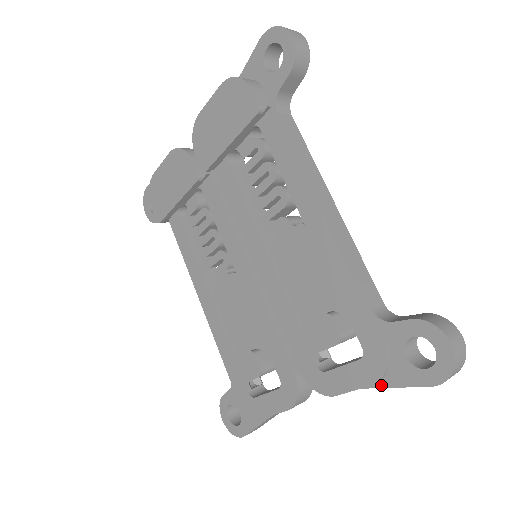
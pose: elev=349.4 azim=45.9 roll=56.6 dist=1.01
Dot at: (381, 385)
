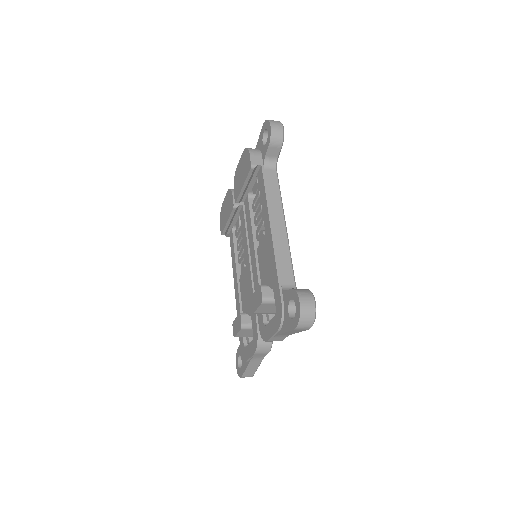
Dot at: (281, 332)
